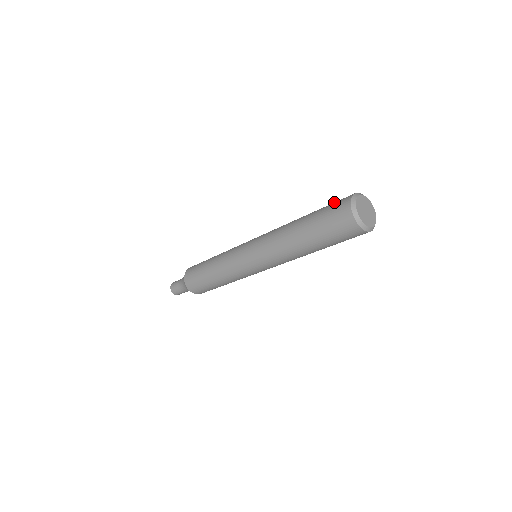
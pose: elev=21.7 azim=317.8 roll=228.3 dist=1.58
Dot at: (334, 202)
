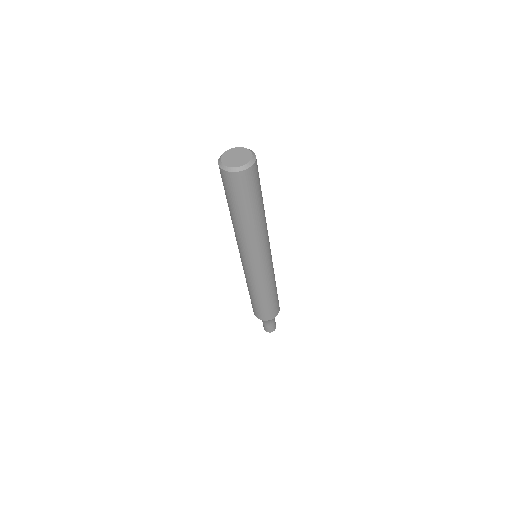
Dot at: occluded
